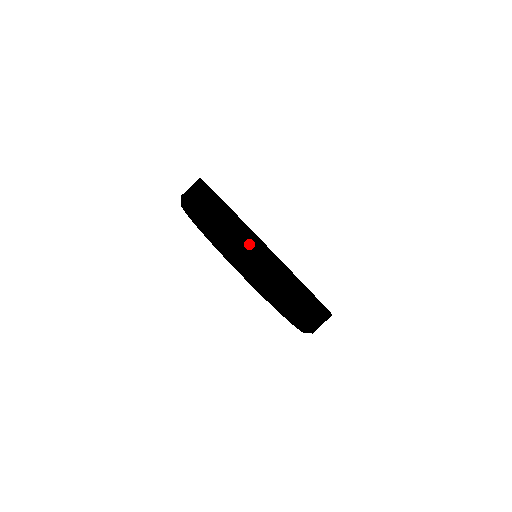
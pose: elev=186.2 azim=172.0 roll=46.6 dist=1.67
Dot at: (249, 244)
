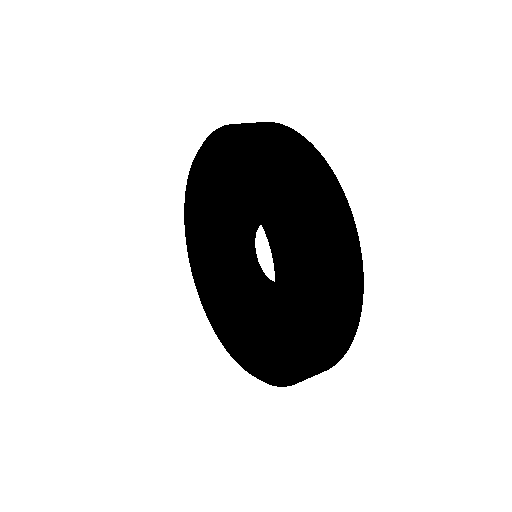
Dot at: (350, 256)
